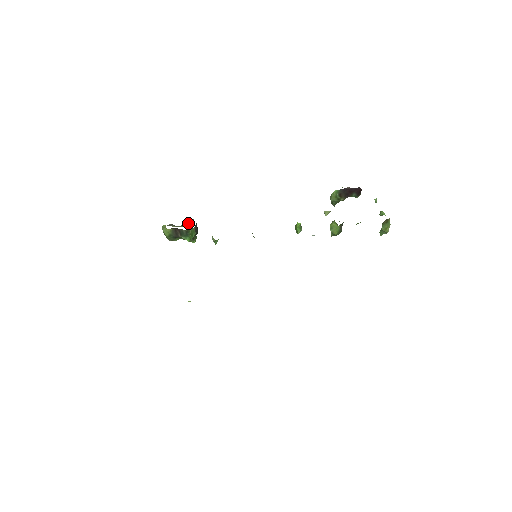
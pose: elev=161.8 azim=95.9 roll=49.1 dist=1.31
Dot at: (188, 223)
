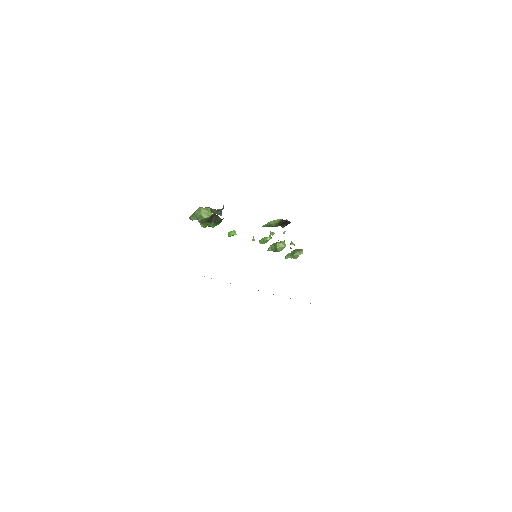
Dot at: (216, 212)
